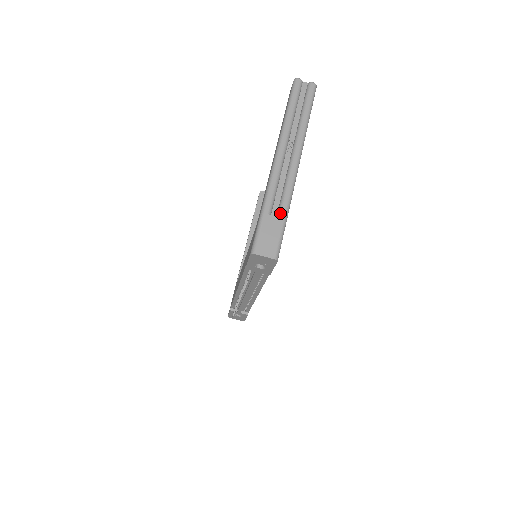
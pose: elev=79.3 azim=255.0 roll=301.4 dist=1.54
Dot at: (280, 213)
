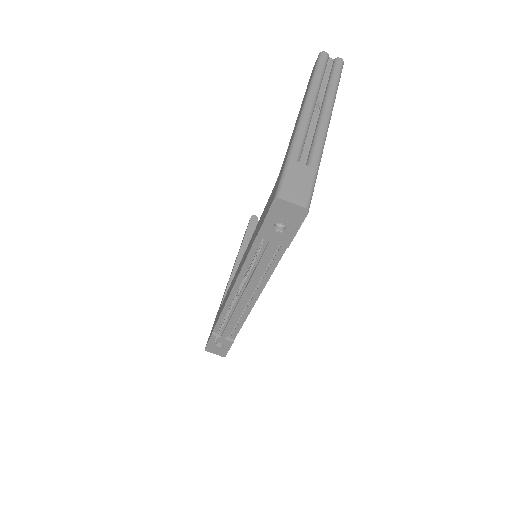
Dot at: (310, 163)
